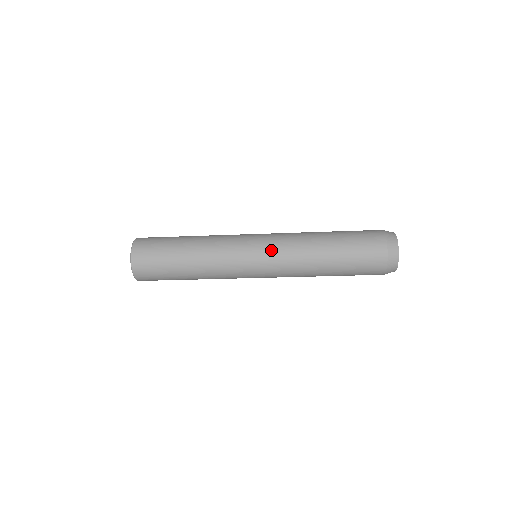
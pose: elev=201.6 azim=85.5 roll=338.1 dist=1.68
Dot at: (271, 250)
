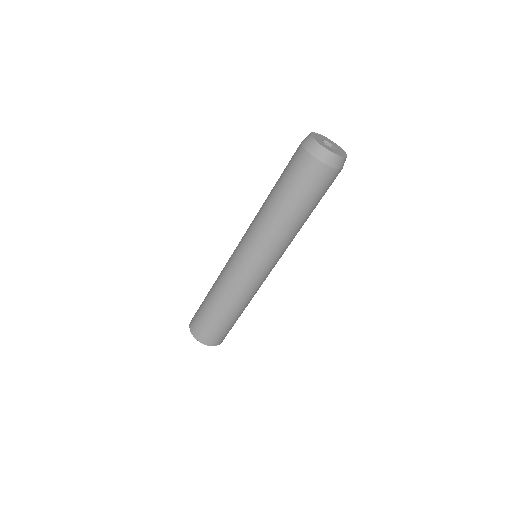
Dot at: (244, 235)
